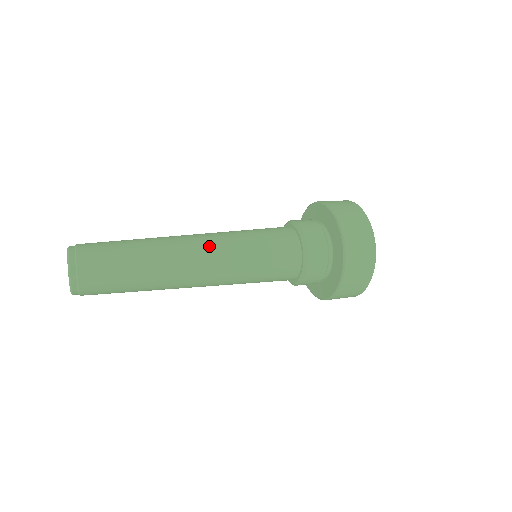
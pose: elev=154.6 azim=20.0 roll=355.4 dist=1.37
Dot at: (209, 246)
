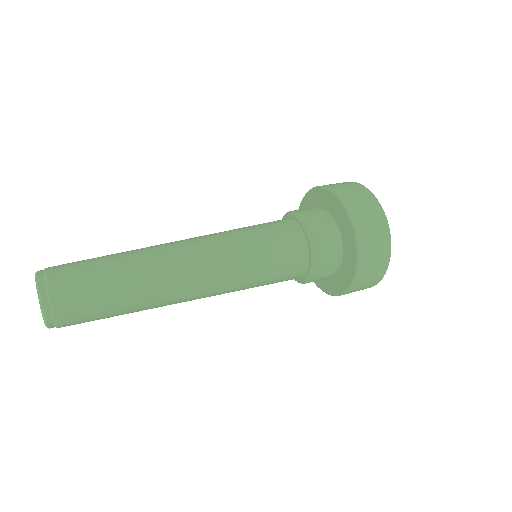
Dot at: (205, 258)
